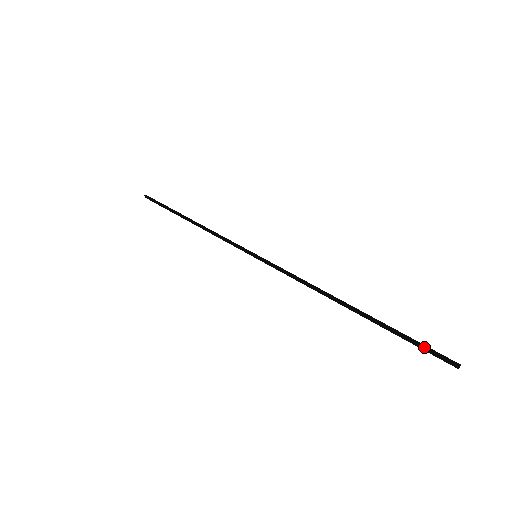
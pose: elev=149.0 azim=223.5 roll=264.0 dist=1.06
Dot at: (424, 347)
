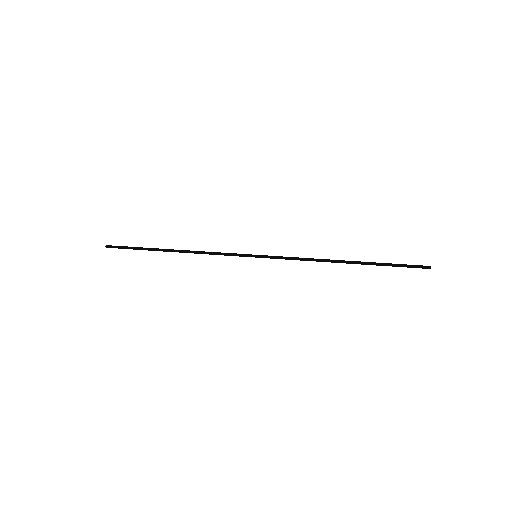
Dot at: (407, 266)
